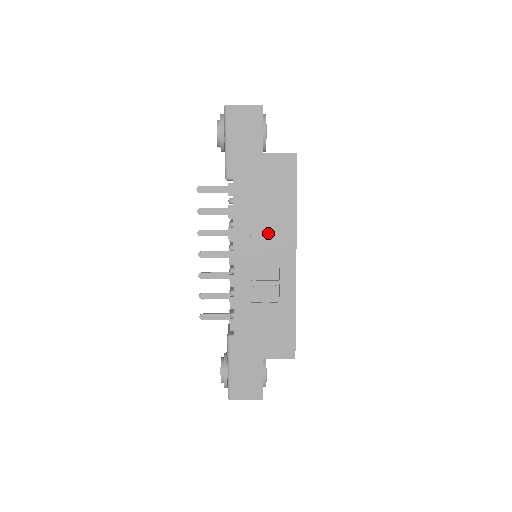
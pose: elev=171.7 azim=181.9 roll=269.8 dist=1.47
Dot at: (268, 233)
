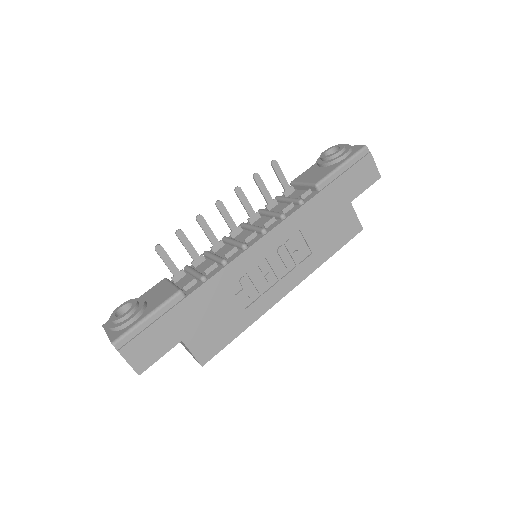
Dot at: (296, 253)
